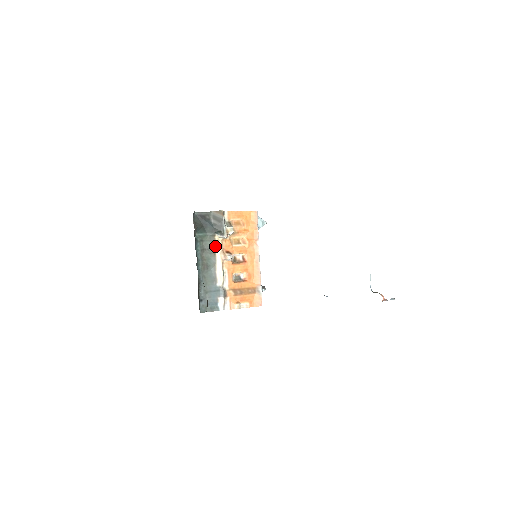
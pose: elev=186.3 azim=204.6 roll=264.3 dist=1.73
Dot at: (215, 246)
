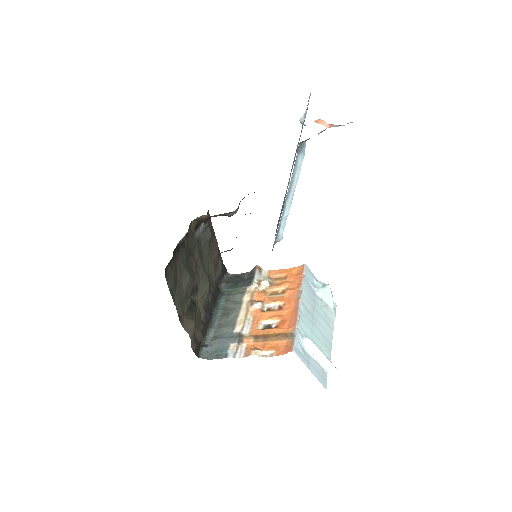
Dot at: (243, 297)
